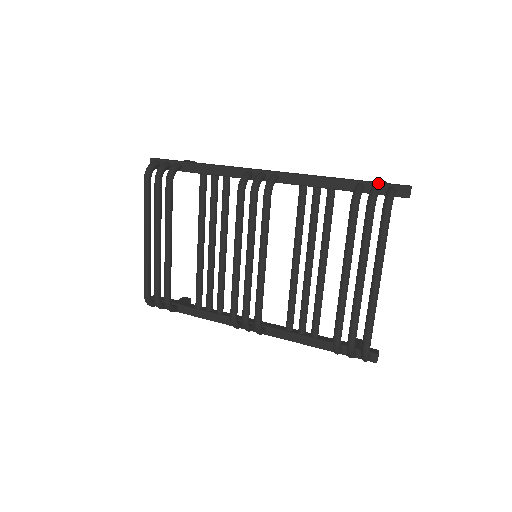
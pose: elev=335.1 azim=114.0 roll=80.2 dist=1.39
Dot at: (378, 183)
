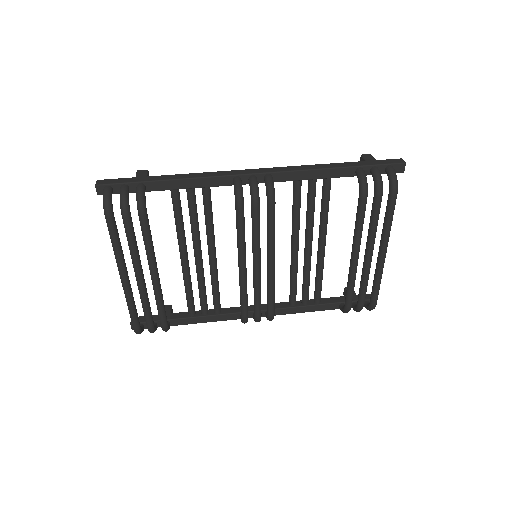
Dot at: (376, 165)
